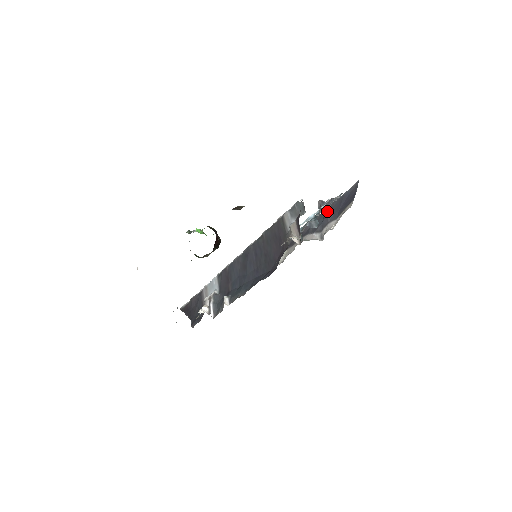
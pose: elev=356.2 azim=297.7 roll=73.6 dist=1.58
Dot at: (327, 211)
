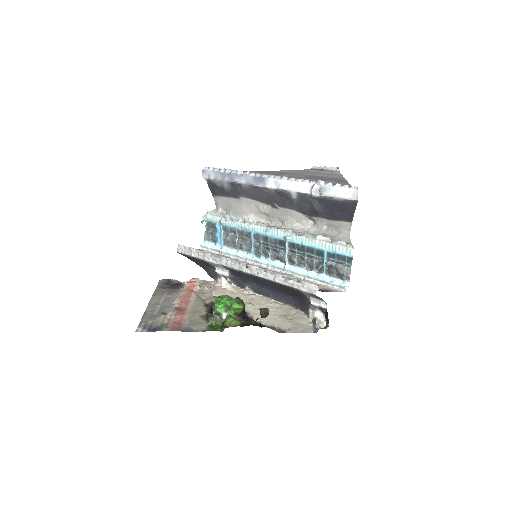
Dot at: (314, 200)
